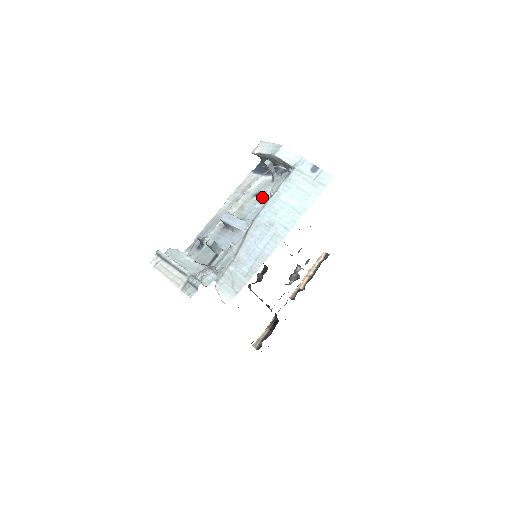
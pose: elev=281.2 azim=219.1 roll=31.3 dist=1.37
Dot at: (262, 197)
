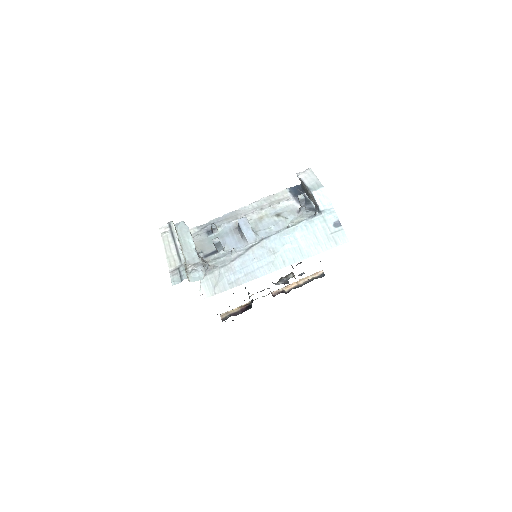
Dot at: (281, 222)
